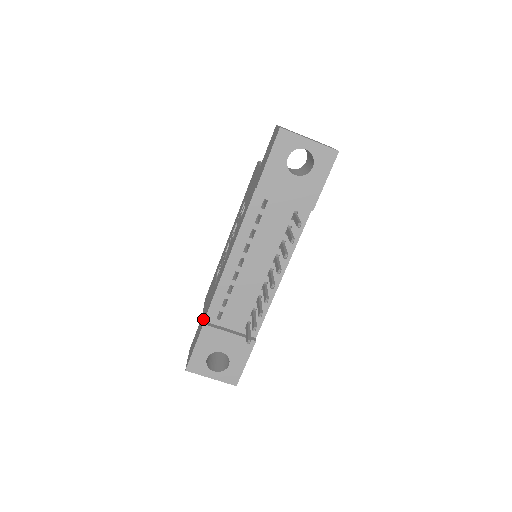
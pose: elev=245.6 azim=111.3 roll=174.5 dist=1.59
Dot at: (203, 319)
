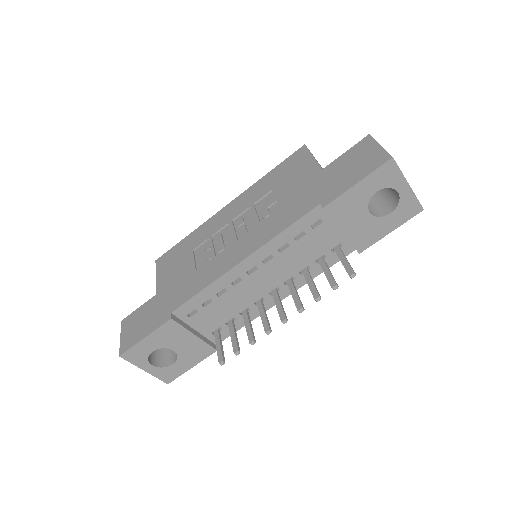
Dot at: (167, 306)
